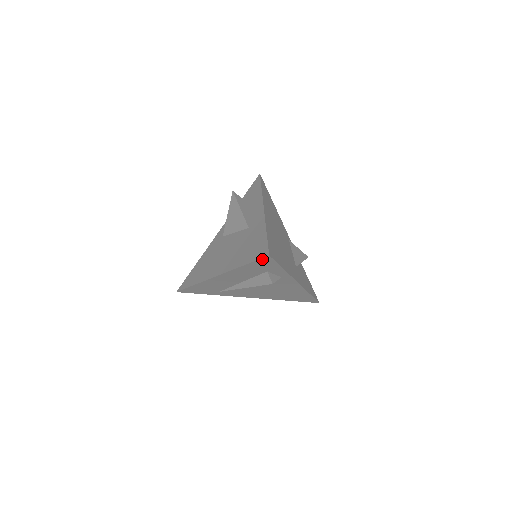
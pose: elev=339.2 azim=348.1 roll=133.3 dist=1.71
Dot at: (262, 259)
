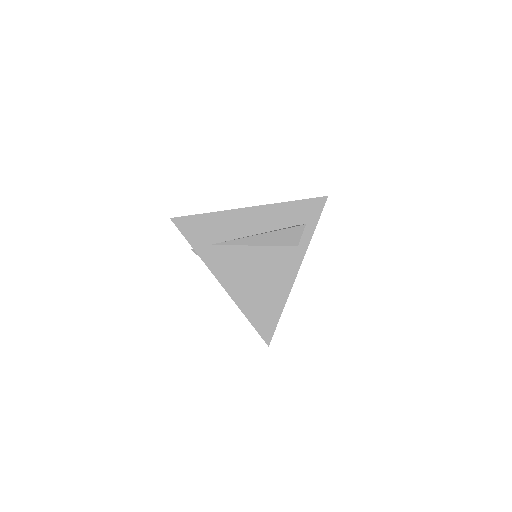
Dot at: (317, 199)
